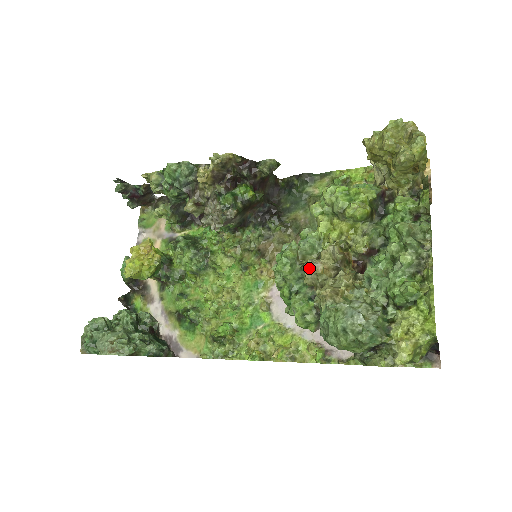
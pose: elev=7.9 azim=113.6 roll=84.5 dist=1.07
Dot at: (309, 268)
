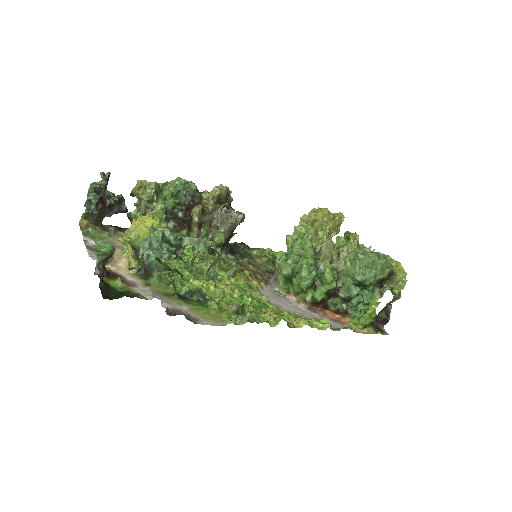
Dot at: (330, 239)
